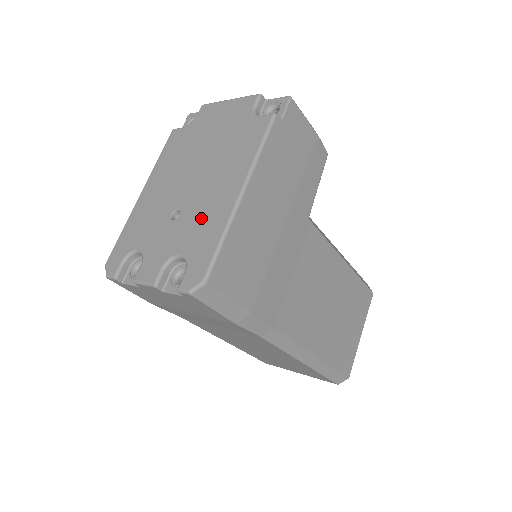
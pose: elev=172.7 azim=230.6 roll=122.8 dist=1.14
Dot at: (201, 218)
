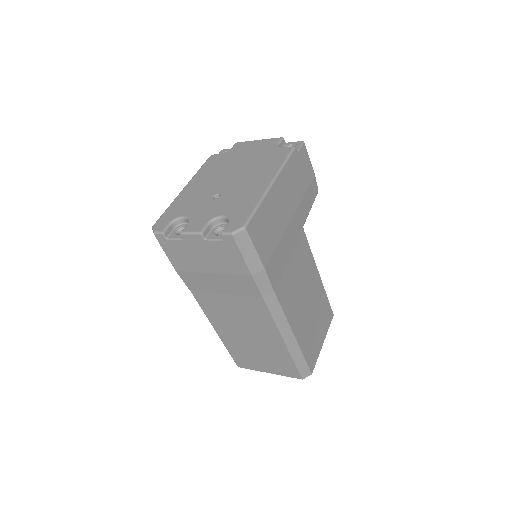
Dot at: (240, 196)
